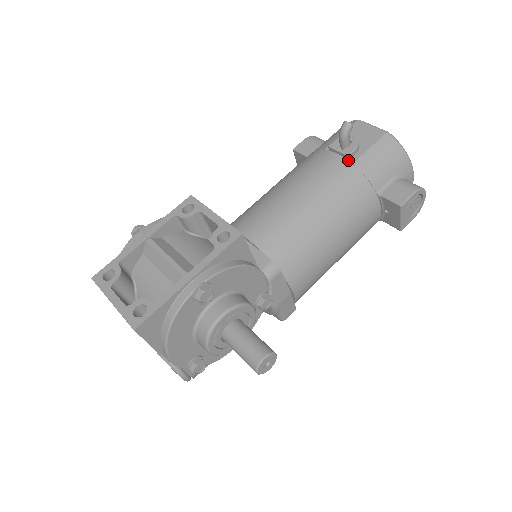
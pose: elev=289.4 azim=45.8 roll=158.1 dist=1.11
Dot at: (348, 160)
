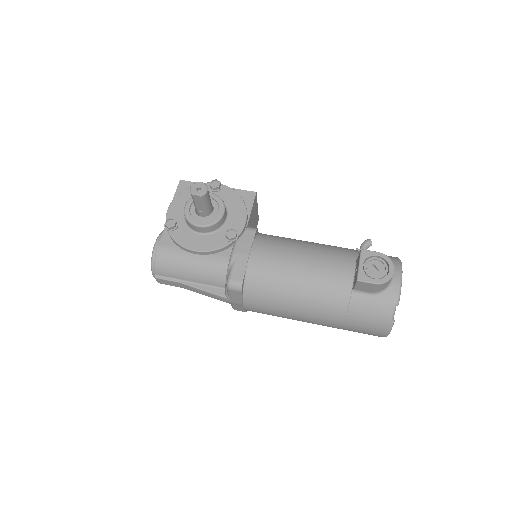
Dot at: occluded
